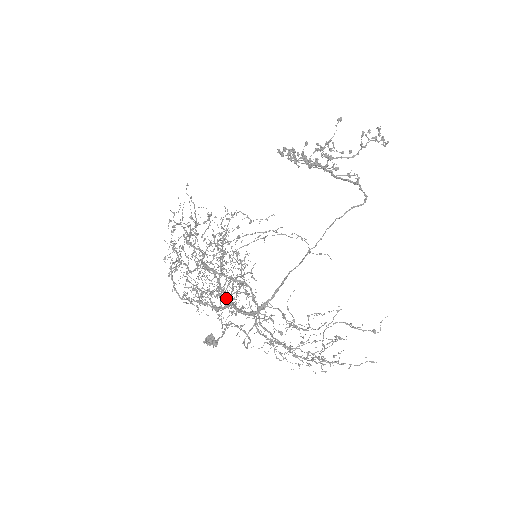
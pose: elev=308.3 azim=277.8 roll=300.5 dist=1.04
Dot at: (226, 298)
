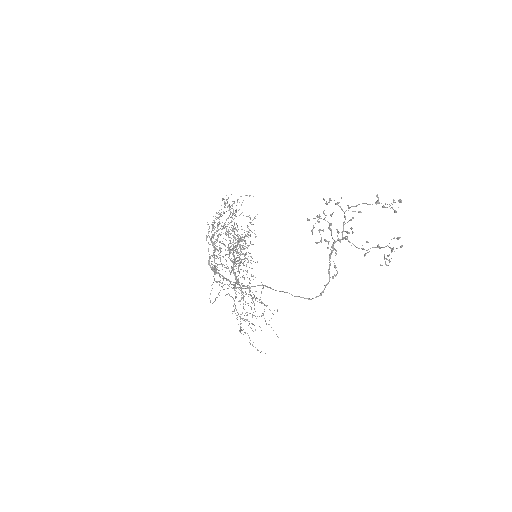
Dot at: occluded
